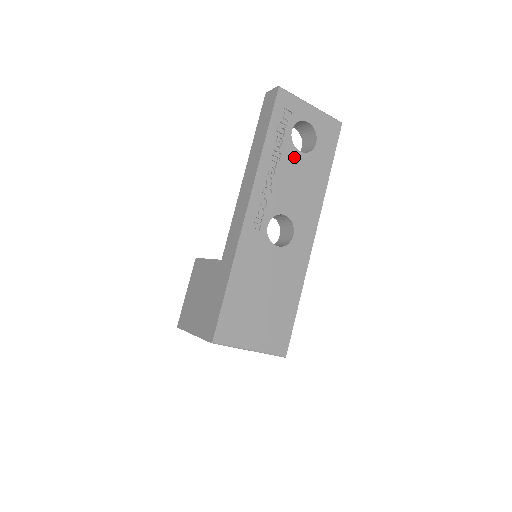
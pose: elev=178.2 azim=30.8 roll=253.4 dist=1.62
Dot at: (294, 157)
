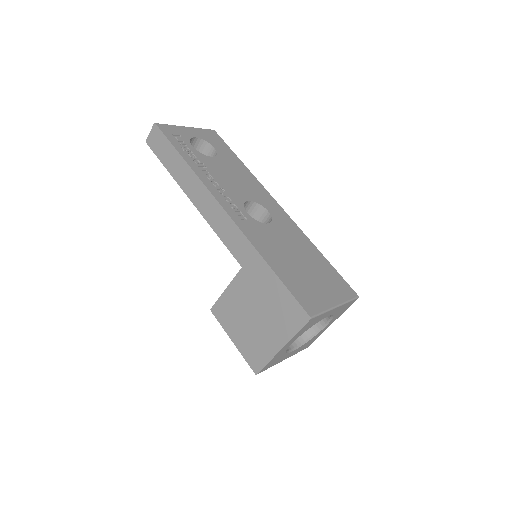
Dot at: (212, 162)
